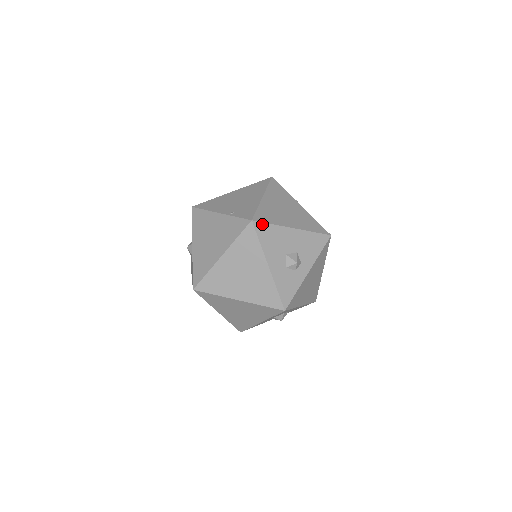
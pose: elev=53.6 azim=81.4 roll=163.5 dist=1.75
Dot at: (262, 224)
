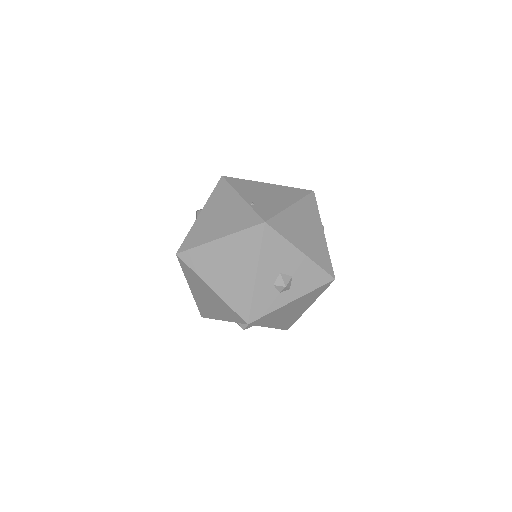
Dot at: (273, 231)
